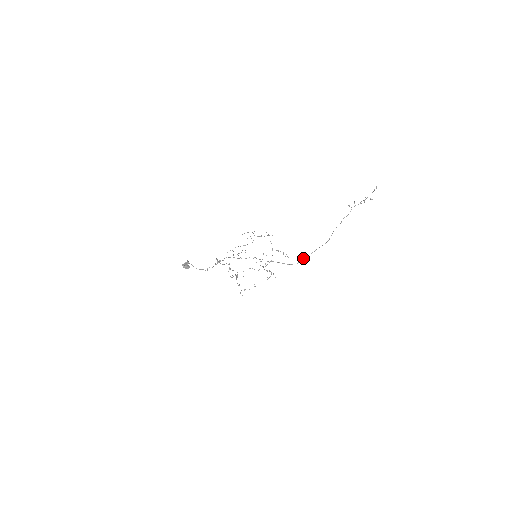
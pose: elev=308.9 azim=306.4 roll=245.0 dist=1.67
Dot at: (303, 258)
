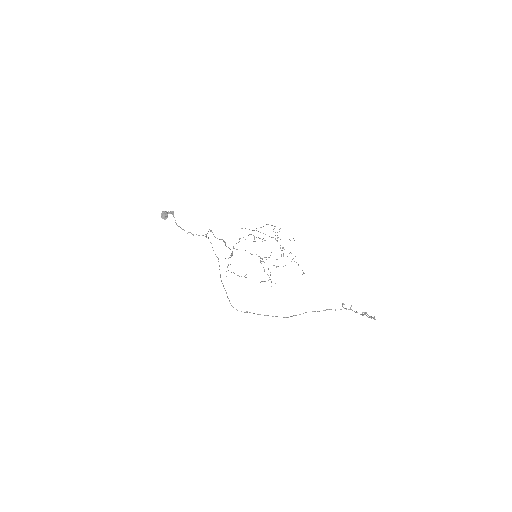
Dot at: (247, 311)
